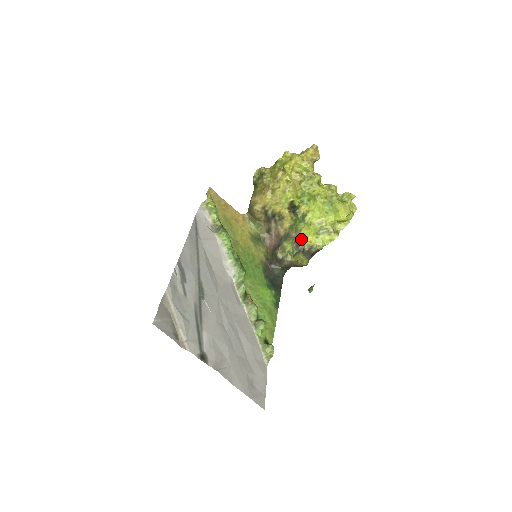
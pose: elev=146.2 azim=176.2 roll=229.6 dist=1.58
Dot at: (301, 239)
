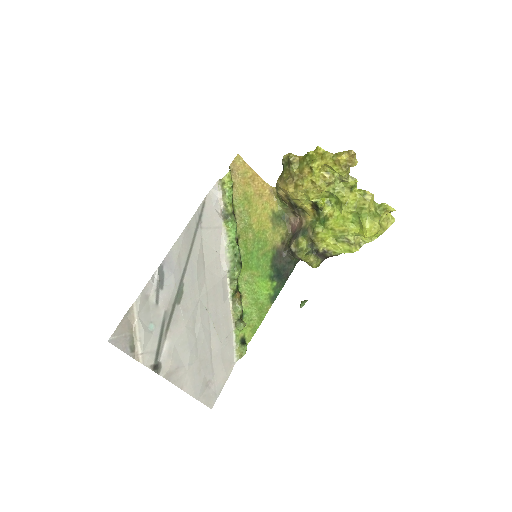
Dot at: (317, 240)
